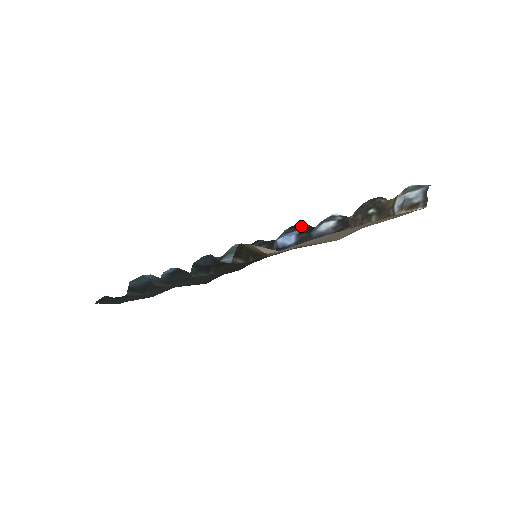
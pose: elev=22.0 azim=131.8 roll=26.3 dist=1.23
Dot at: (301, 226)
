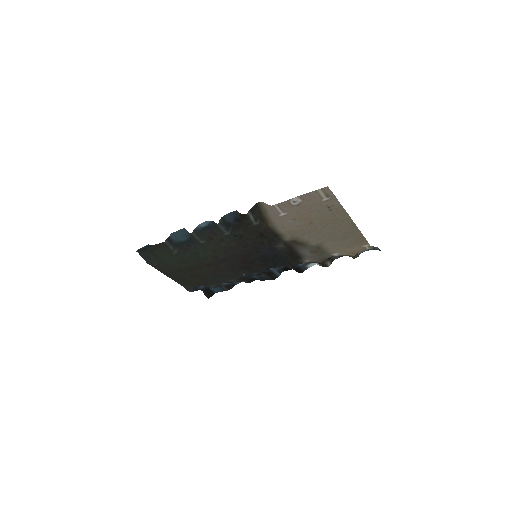
Dot at: occluded
